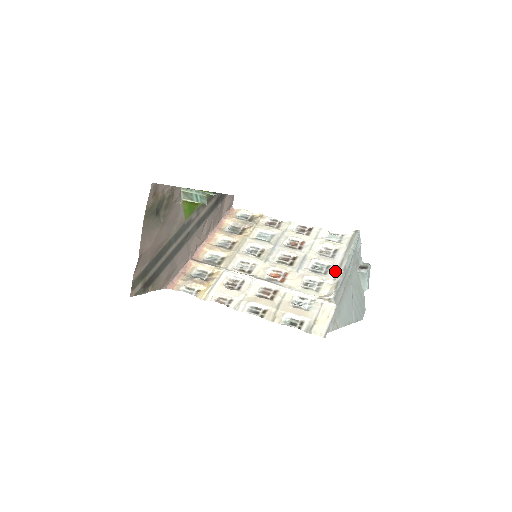
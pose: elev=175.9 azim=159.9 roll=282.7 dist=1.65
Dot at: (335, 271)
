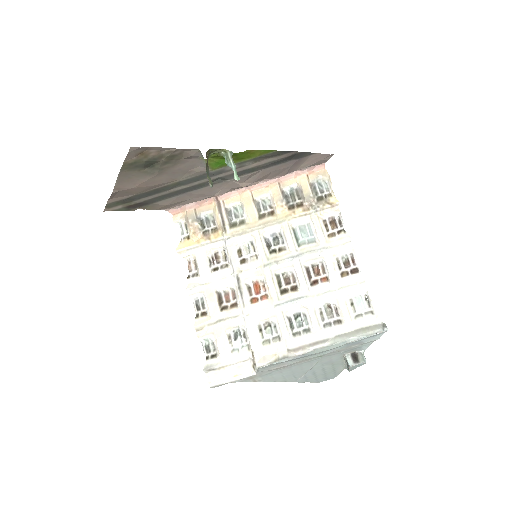
Dot at: (301, 343)
